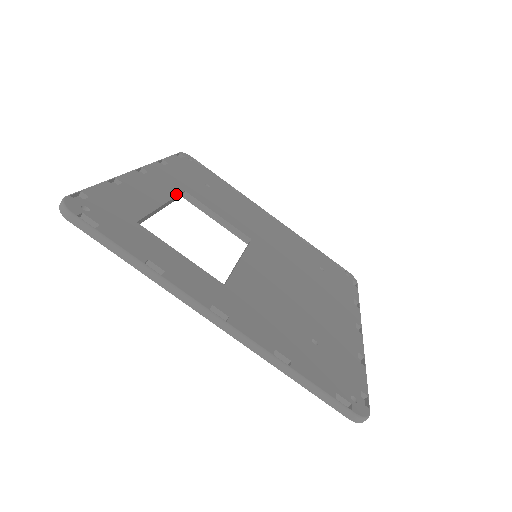
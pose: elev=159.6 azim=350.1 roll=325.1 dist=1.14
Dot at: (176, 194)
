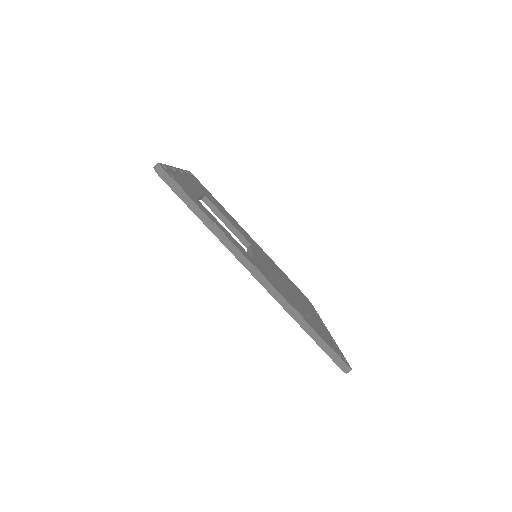
Dot at: (203, 195)
